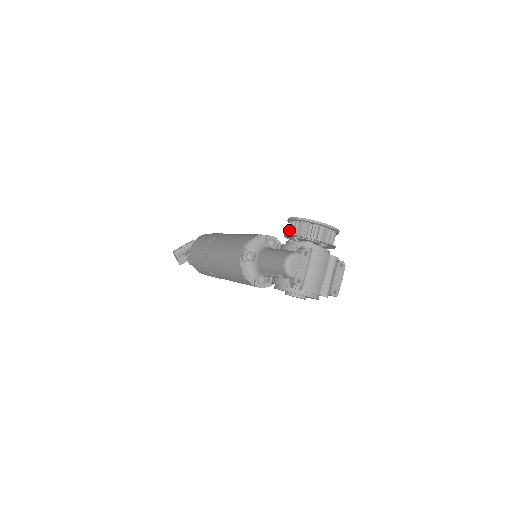
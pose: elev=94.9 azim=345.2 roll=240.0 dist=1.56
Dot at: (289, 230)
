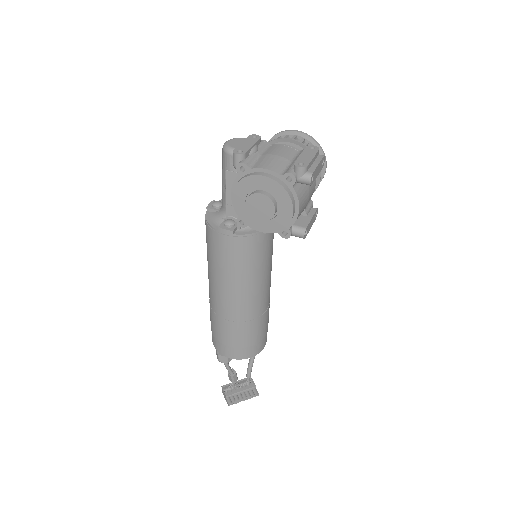
Dot at: occluded
